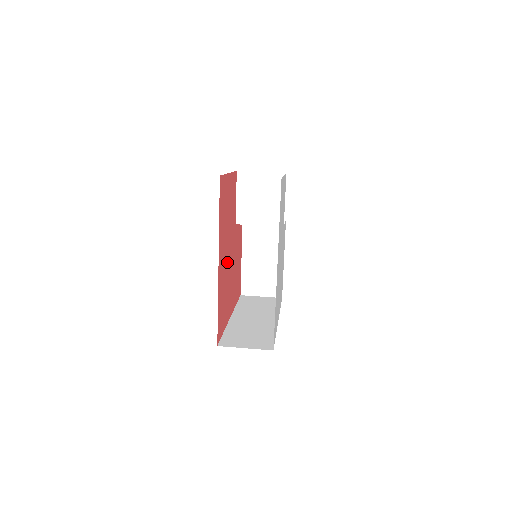
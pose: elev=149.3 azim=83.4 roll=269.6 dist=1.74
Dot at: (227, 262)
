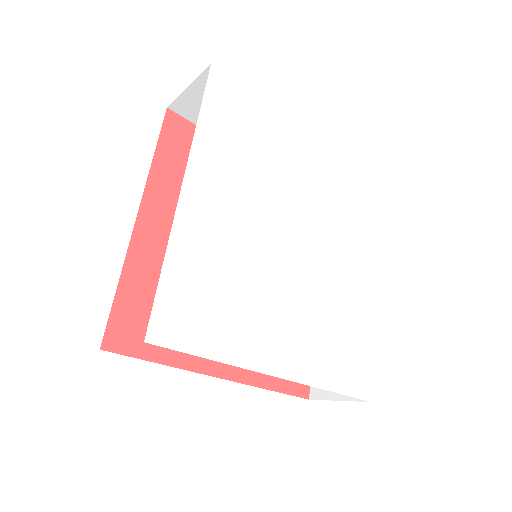
Dot at: occluded
